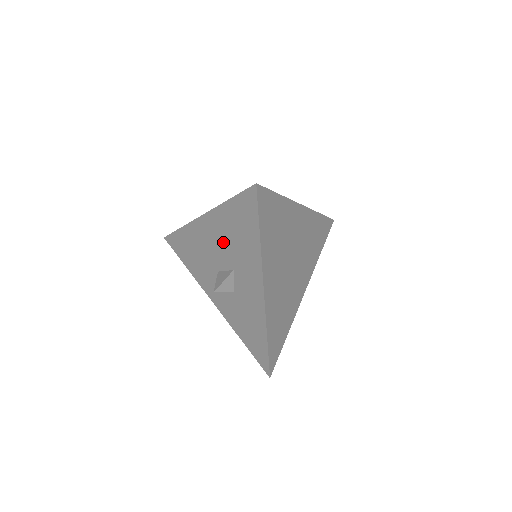
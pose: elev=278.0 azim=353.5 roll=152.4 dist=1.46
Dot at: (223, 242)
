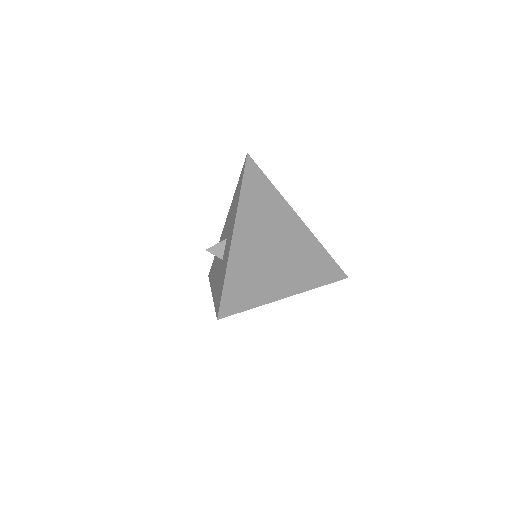
Dot at: (228, 223)
